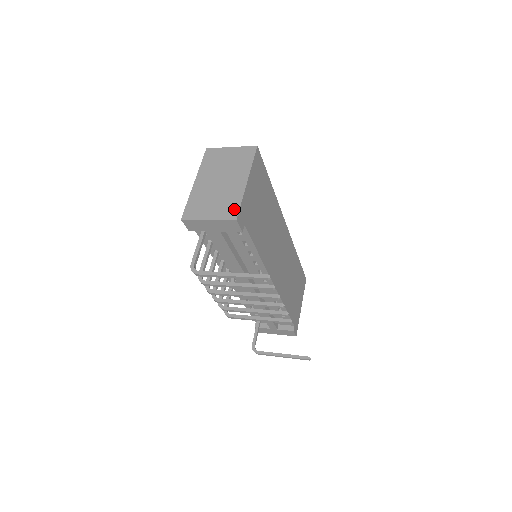
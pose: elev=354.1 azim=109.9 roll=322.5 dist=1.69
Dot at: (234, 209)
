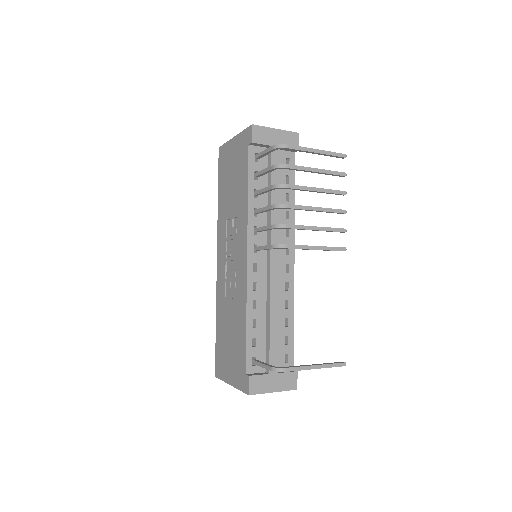
Dot at: occluded
